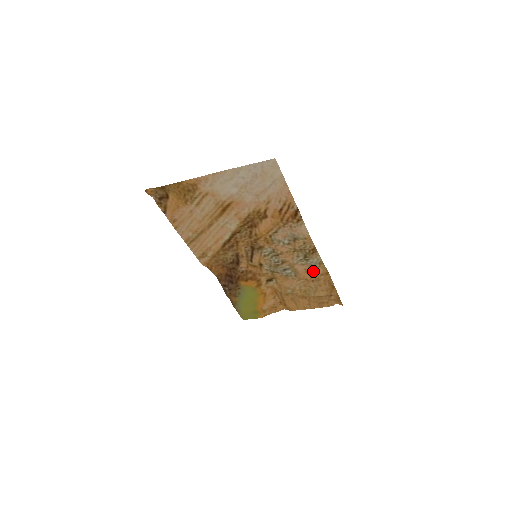
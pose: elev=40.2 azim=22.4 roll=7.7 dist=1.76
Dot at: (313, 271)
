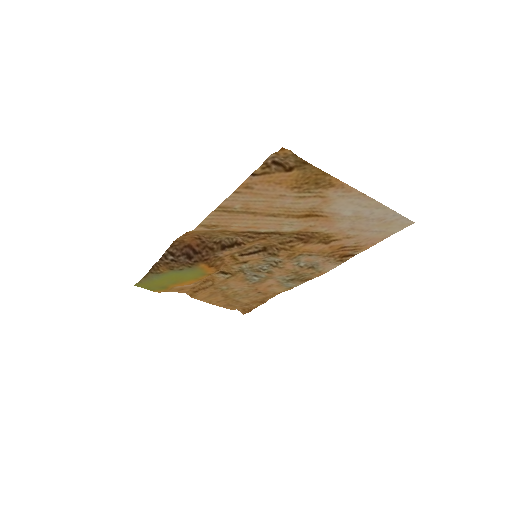
Dot at: (274, 288)
